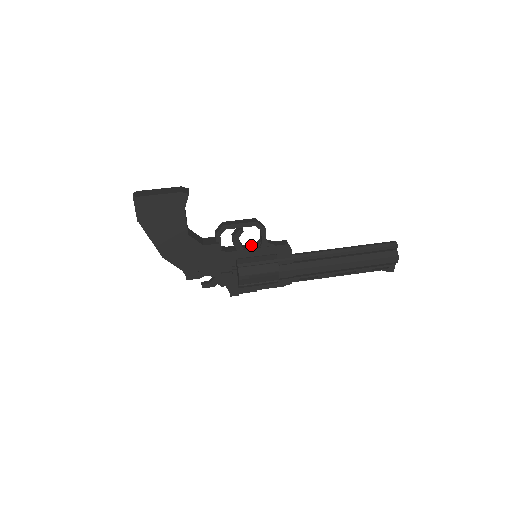
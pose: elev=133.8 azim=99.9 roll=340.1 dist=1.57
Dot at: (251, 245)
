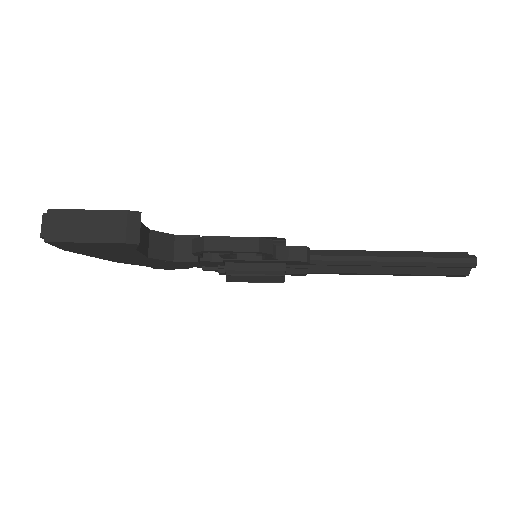
Dot at: occluded
